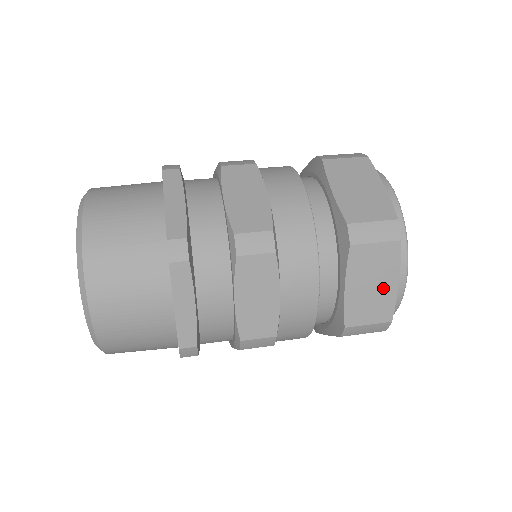
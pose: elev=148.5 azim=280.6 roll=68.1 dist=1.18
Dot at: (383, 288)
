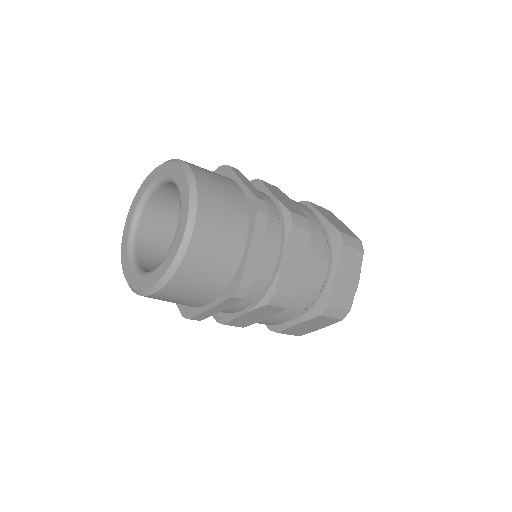
Dot at: (341, 224)
